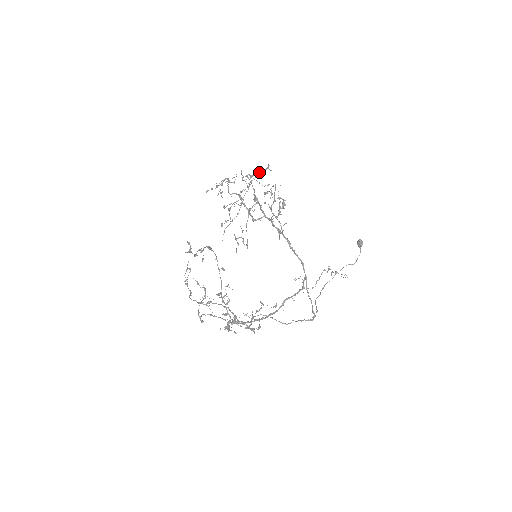
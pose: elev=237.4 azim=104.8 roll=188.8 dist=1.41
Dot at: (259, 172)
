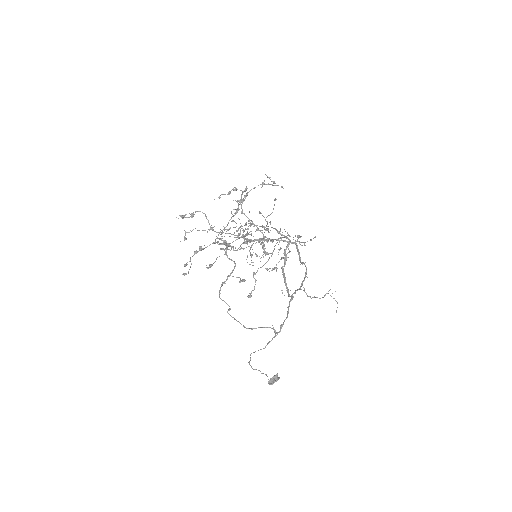
Dot at: (251, 254)
